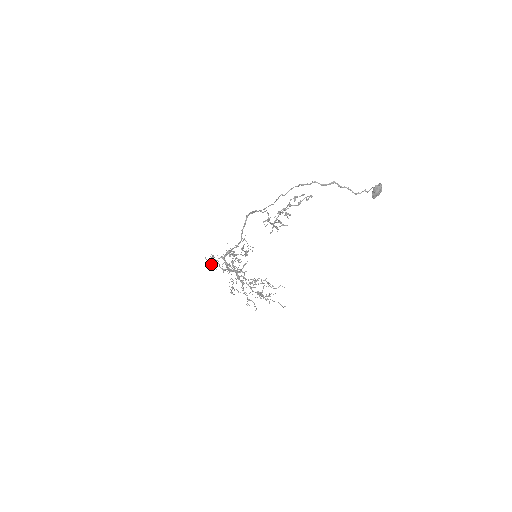
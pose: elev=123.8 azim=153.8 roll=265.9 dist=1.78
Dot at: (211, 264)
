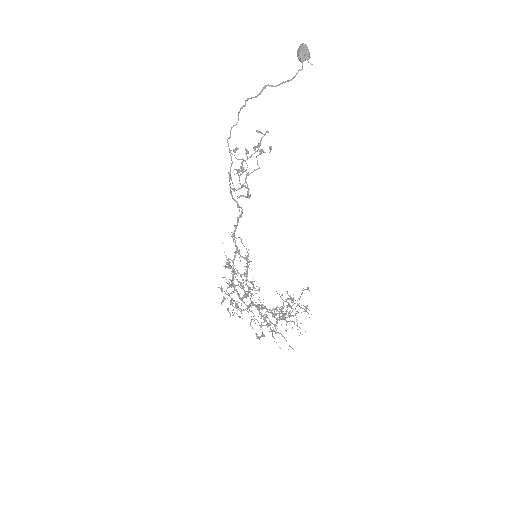
Dot at: (222, 301)
